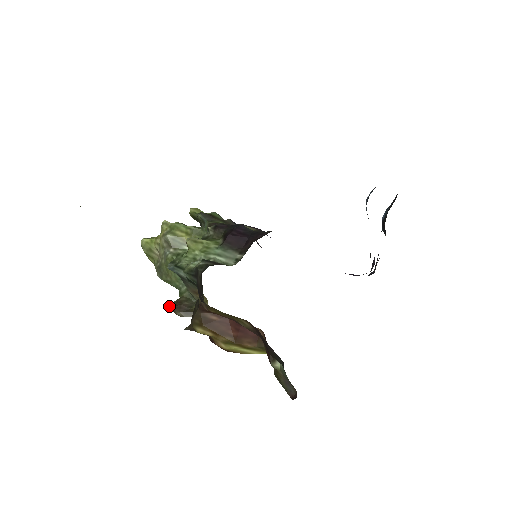
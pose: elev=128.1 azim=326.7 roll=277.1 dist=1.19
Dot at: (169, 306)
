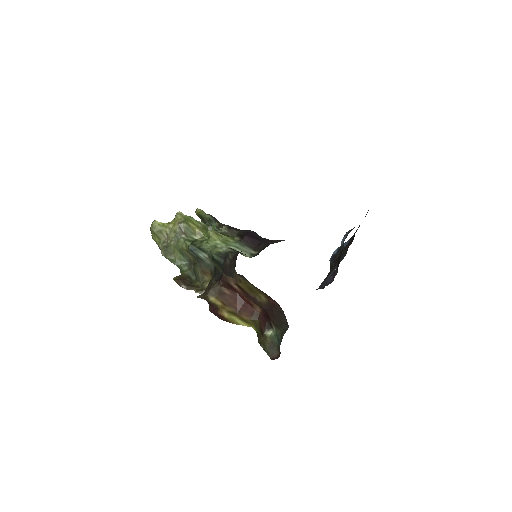
Dot at: (173, 279)
